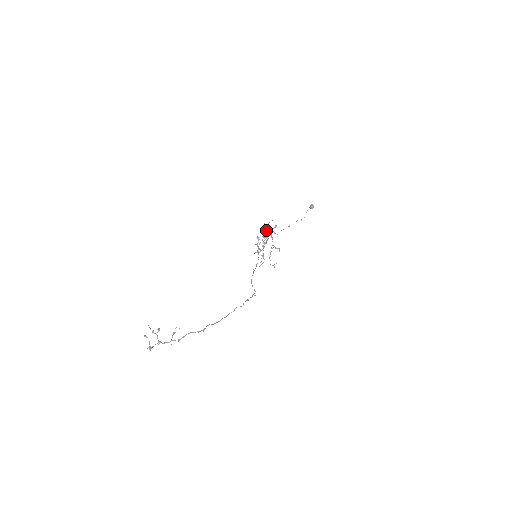
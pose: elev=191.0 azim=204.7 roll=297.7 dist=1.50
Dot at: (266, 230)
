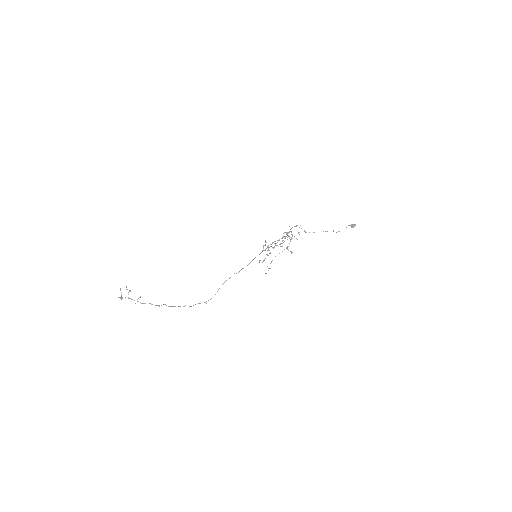
Dot at: (290, 231)
